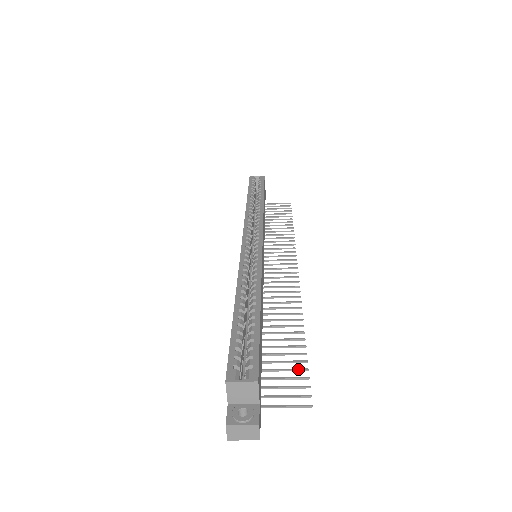
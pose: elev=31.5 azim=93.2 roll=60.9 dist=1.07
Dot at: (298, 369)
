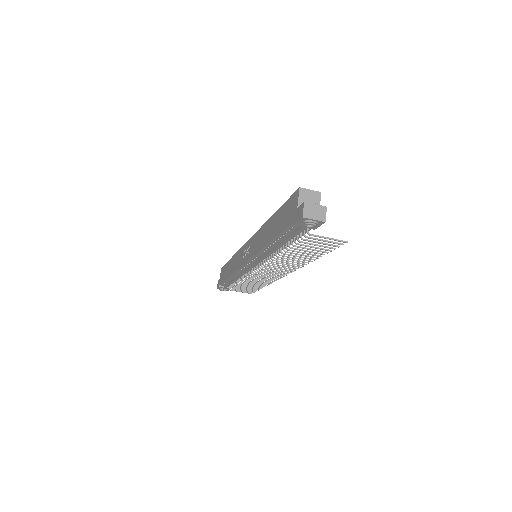
Dot at: occluded
